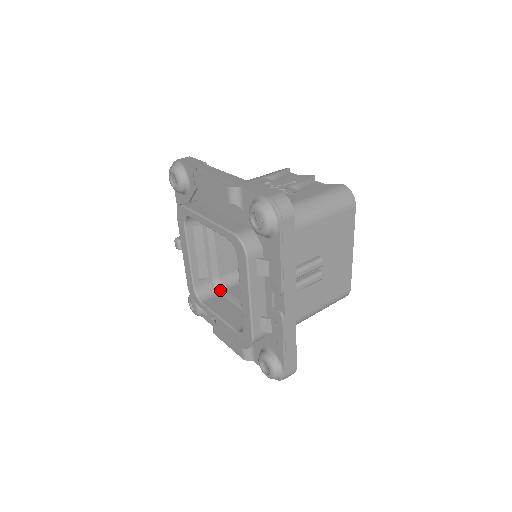
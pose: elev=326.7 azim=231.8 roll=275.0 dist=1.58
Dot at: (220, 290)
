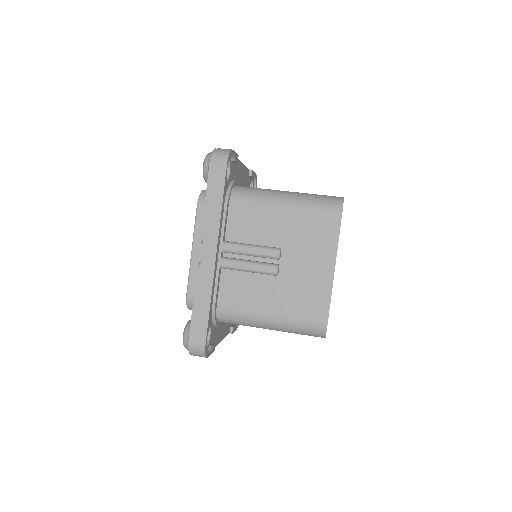
Dot at: occluded
